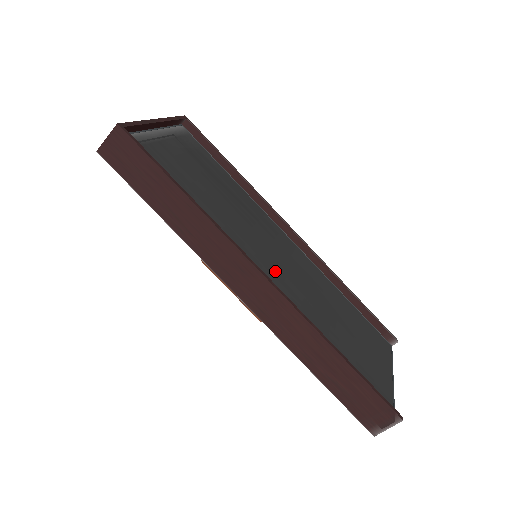
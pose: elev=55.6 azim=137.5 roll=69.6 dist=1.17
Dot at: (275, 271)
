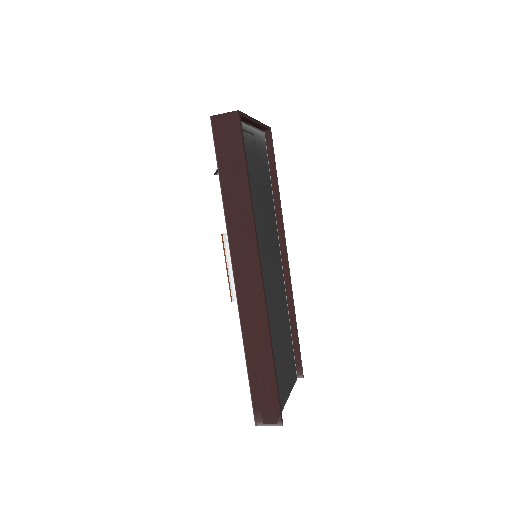
Dot at: (265, 275)
